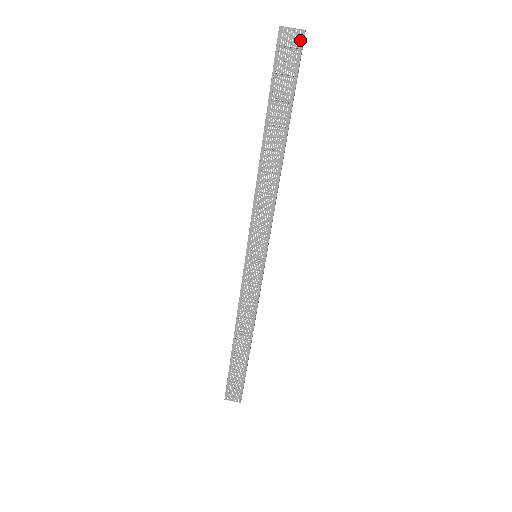
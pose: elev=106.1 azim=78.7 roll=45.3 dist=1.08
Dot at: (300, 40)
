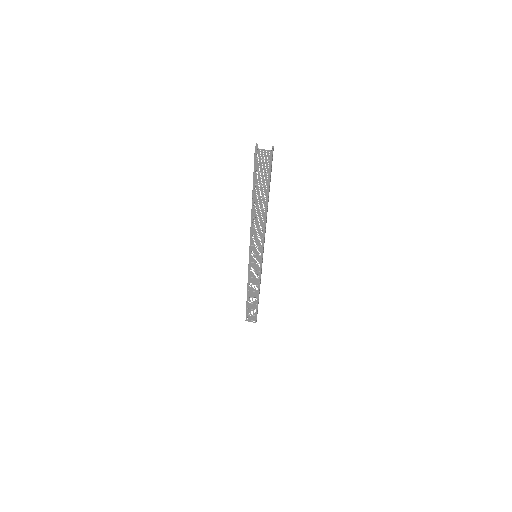
Dot at: (270, 155)
